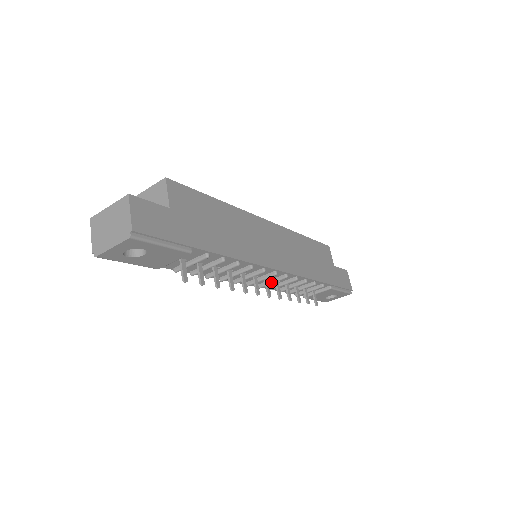
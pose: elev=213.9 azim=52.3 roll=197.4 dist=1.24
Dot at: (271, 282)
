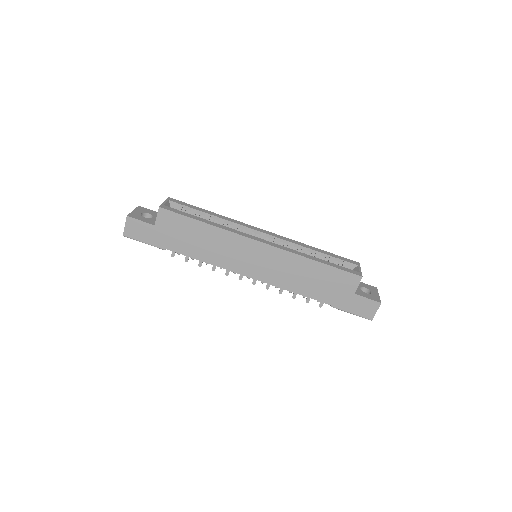
Dot at: occluded
